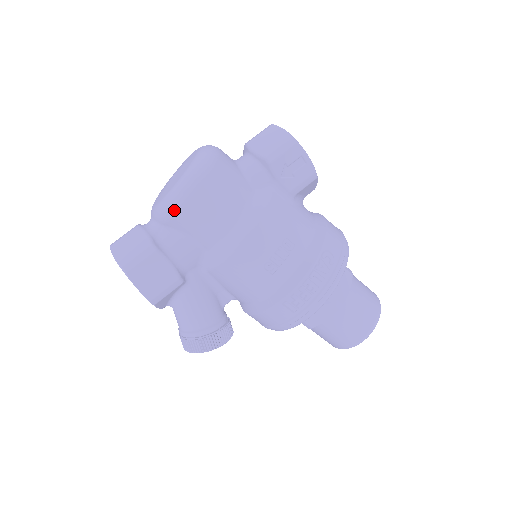
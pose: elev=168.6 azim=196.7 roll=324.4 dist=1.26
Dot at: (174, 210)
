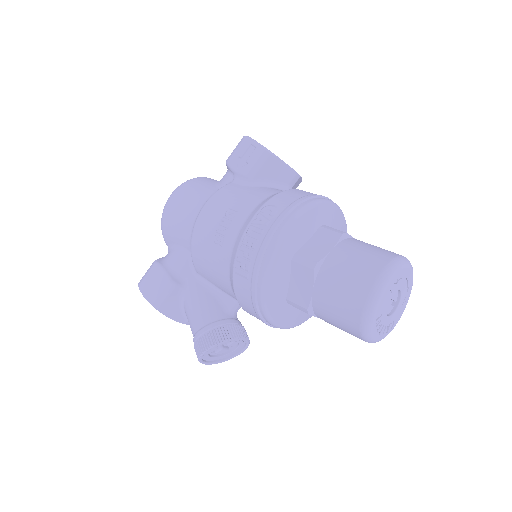
Dot at: (162, 227)
